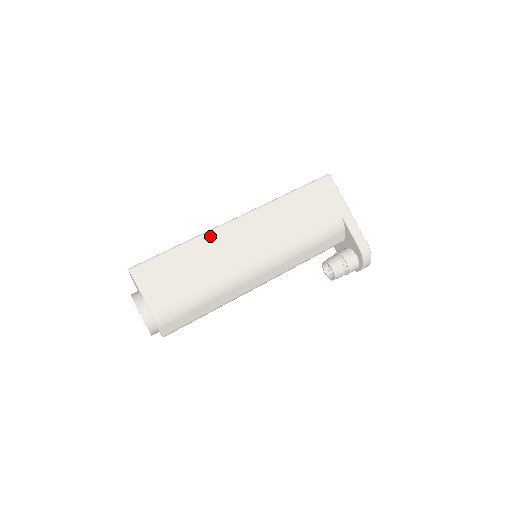
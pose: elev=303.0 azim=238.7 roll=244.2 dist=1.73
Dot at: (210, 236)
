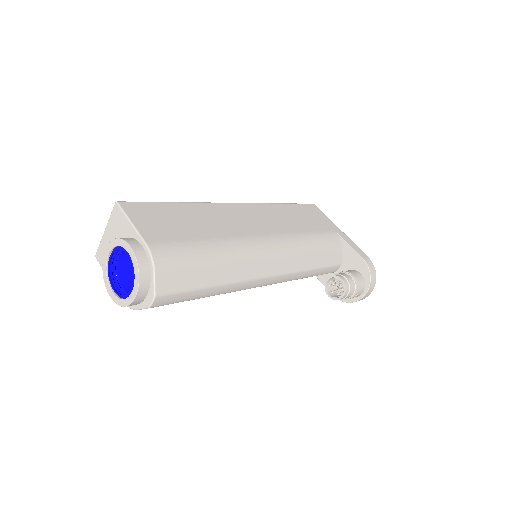
Dot at: (212, 206)
